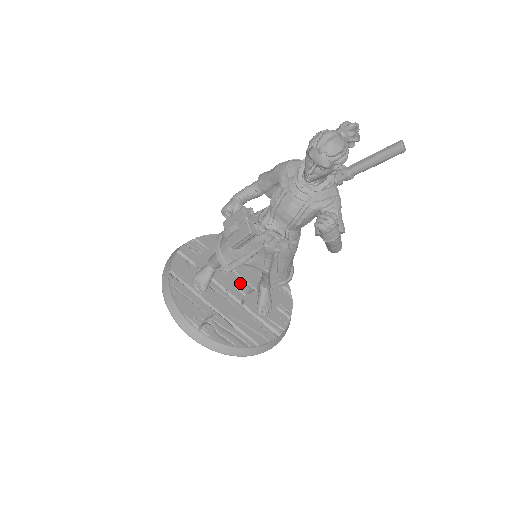
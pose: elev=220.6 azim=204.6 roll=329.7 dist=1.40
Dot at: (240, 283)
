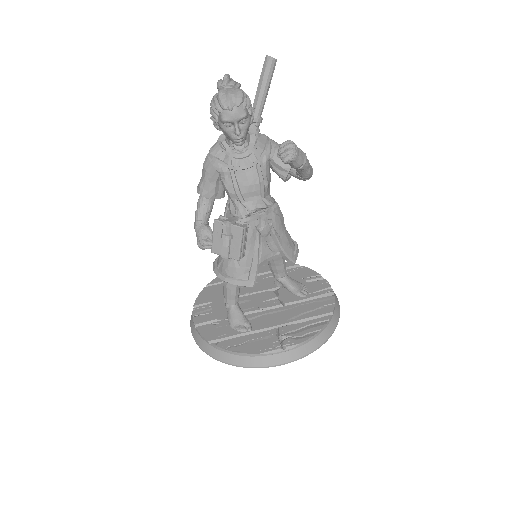
Dot at: (263, 296)
